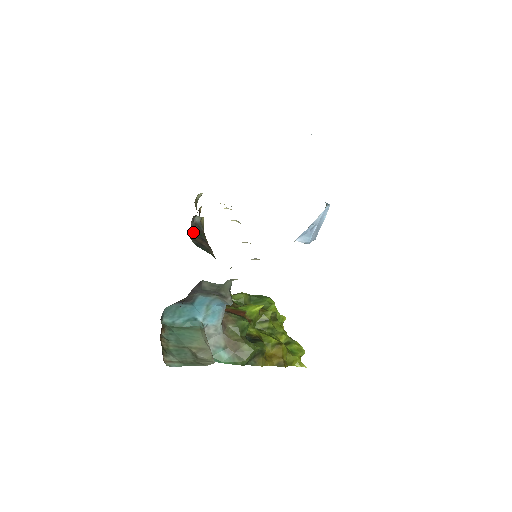
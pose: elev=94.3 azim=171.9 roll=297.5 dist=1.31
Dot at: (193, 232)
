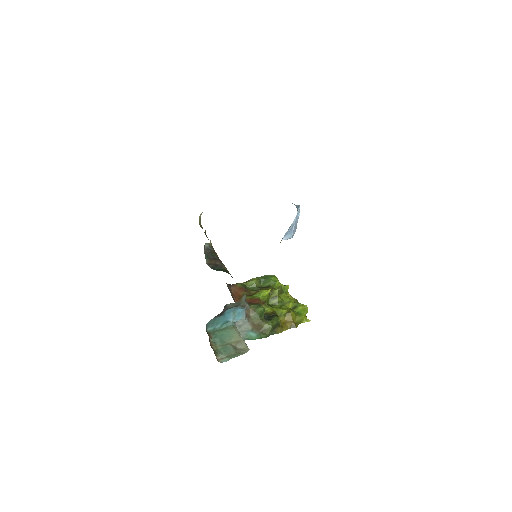
Dot at: (207, 258)
